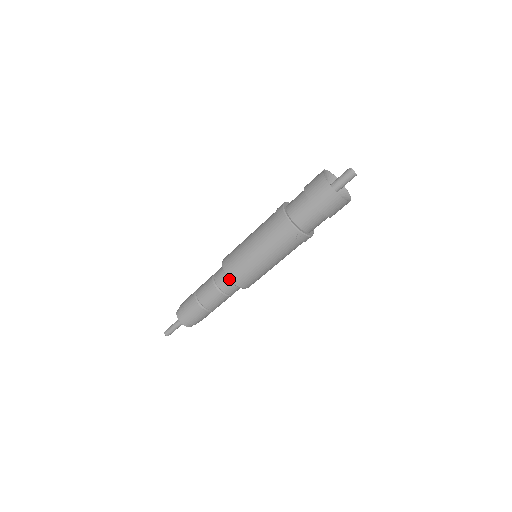
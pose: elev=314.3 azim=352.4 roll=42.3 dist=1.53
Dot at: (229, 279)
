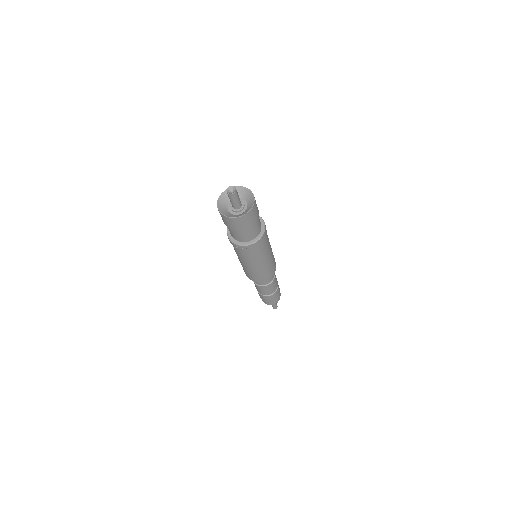
Dot at: occluded
